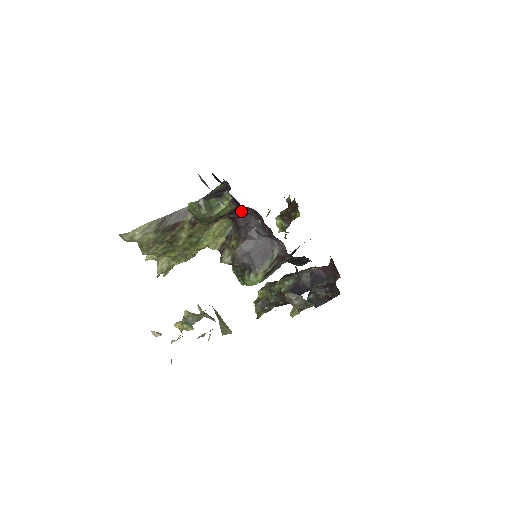
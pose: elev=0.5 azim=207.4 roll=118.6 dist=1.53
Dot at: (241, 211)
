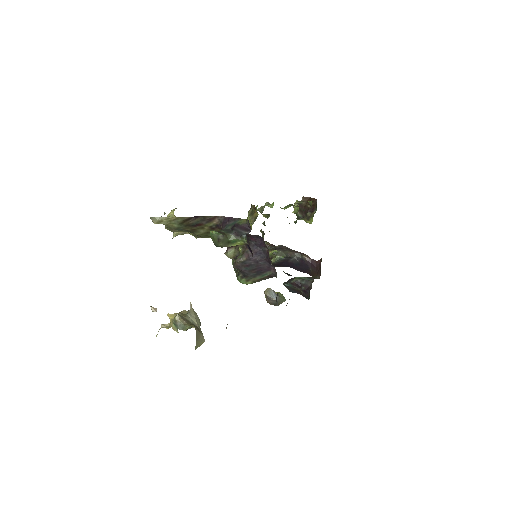
Dot at: (255, 235)
